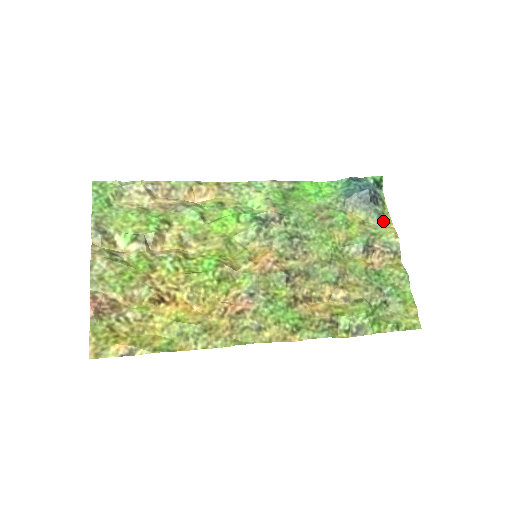
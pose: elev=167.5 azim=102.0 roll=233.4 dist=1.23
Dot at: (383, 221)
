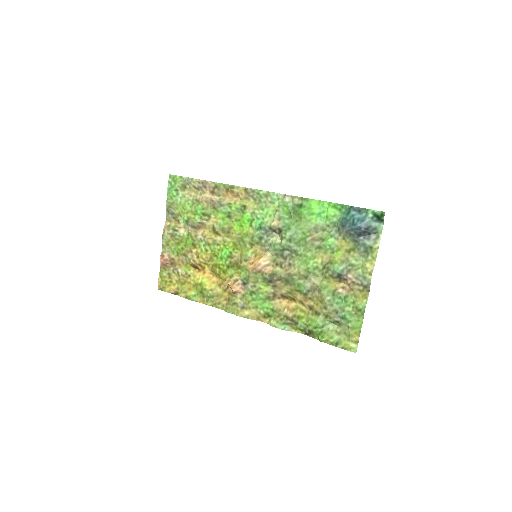
Dot at: (368, 255)
